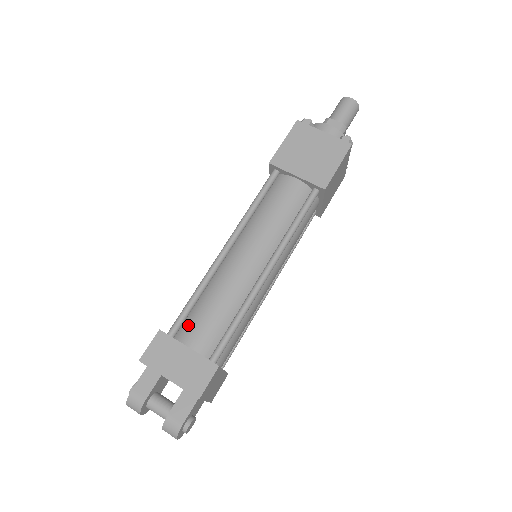
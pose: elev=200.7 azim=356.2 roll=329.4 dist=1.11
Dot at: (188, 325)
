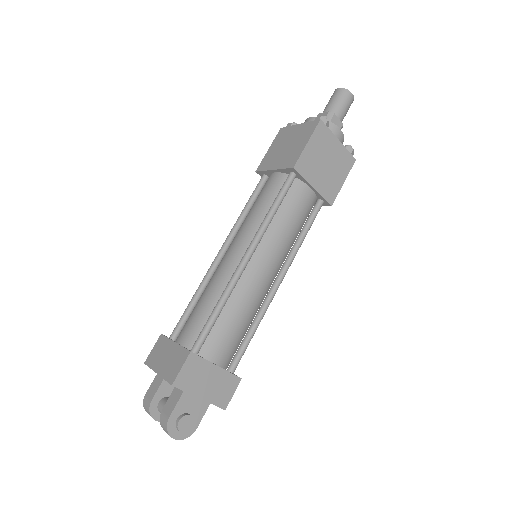
Dot at: (183, 326)
